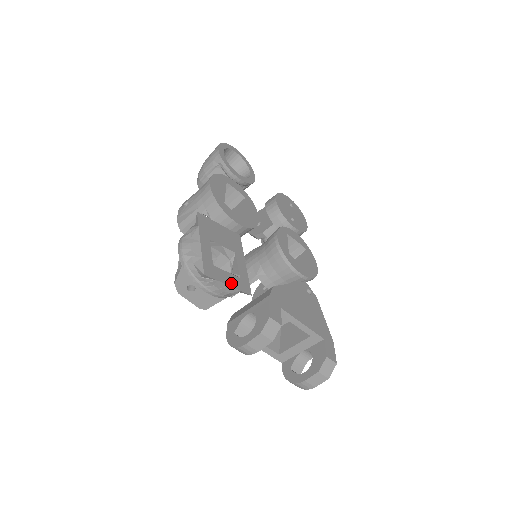
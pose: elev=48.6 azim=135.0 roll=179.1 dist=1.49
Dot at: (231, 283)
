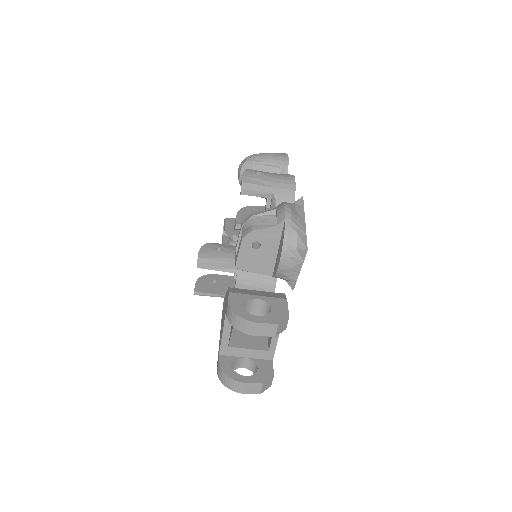
Dot at: (299, 270)
